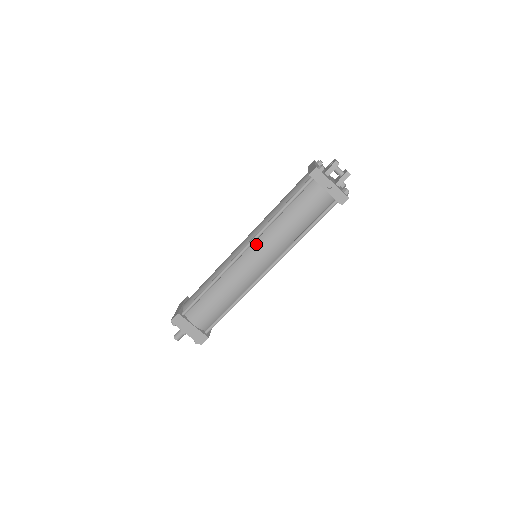
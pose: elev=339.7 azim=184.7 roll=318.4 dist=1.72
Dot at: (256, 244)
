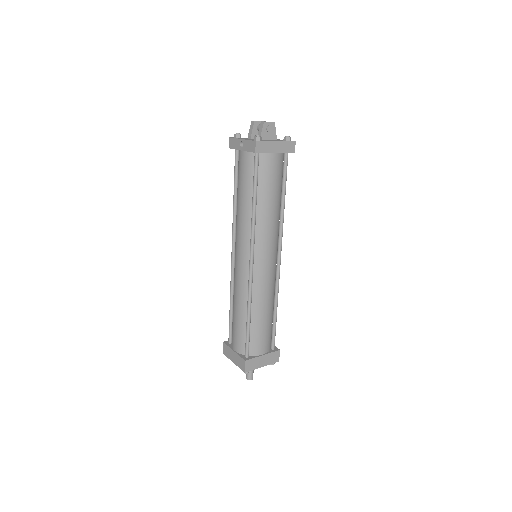
Dot at: (235, 240)
